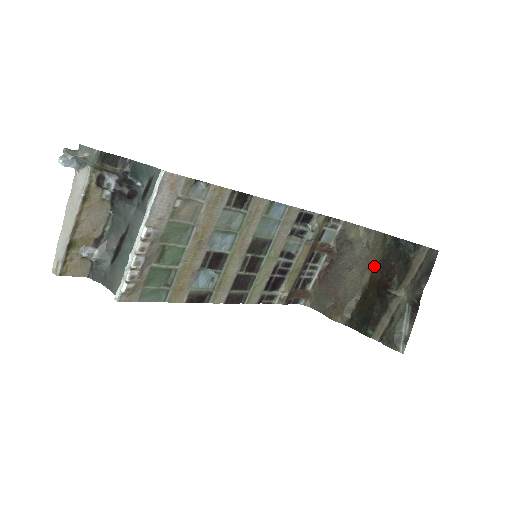
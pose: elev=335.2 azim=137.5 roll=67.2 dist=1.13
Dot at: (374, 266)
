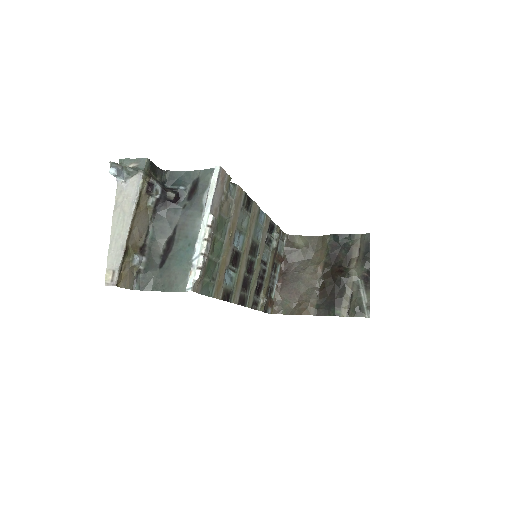
Dot at: (323, 261)
